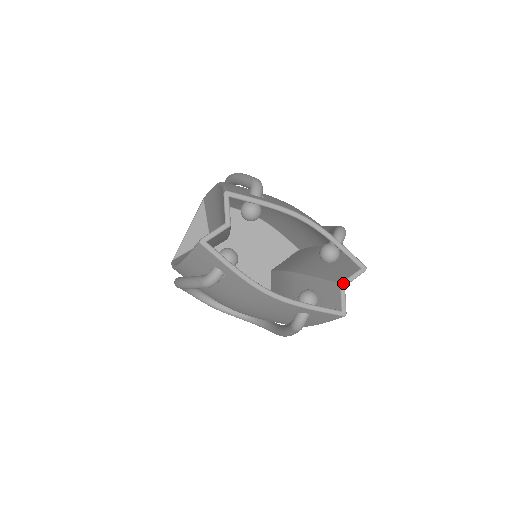
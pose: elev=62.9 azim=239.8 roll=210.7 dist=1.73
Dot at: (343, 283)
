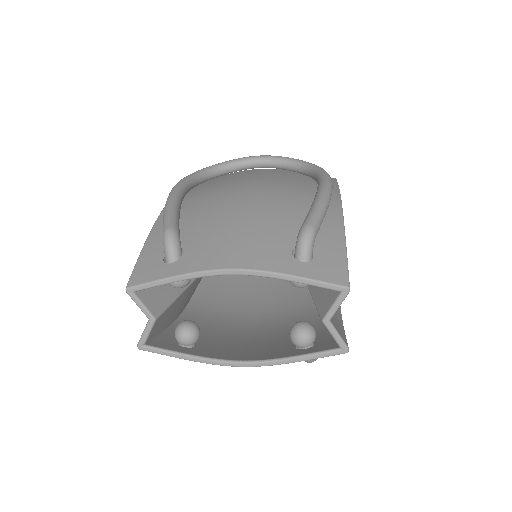
Dot at: (324, 319)
